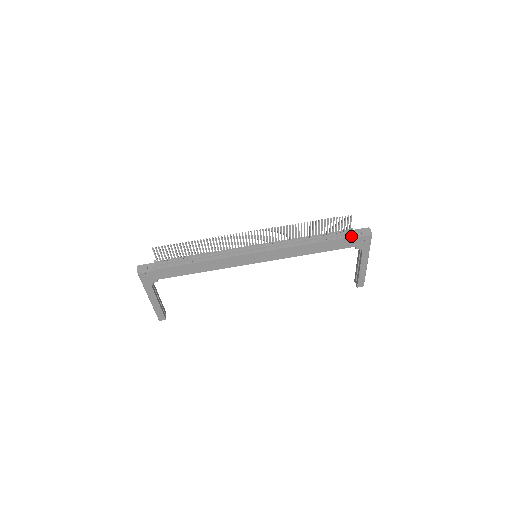
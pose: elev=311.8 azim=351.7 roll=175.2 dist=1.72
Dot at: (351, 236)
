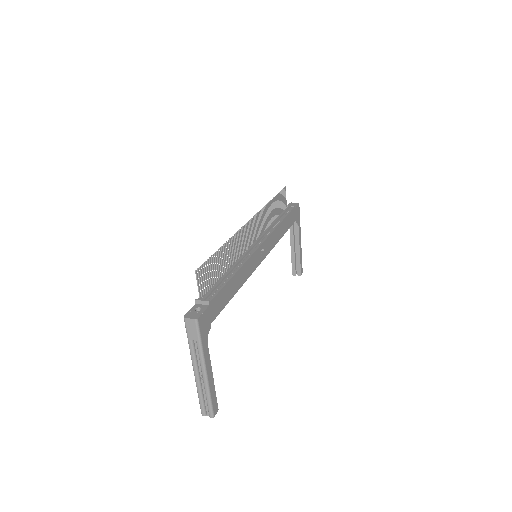
Dot at: (293, 208)
